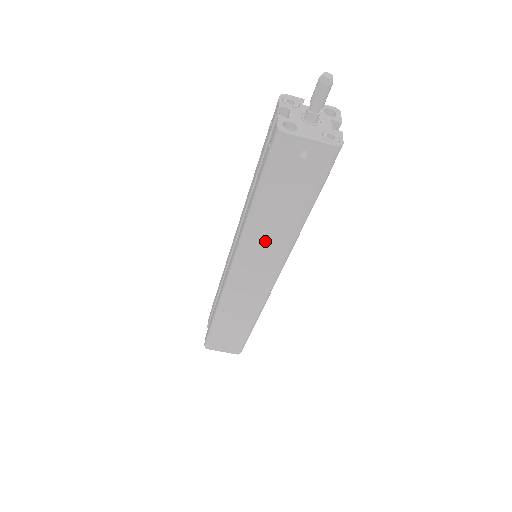
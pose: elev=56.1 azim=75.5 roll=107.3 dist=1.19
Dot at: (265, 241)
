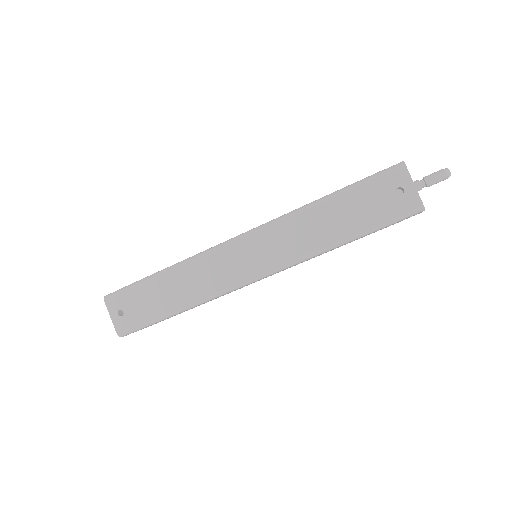
Dot at: (298, 232)
